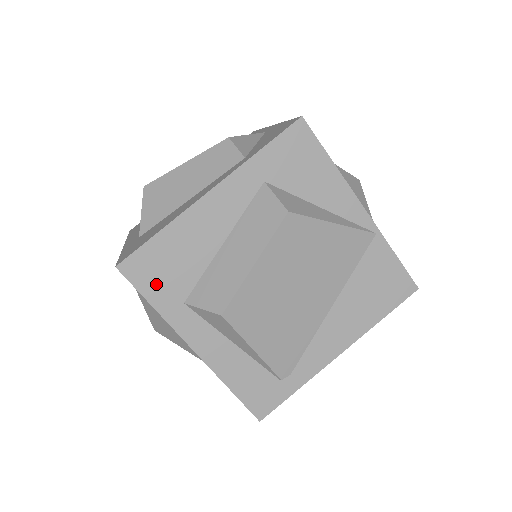
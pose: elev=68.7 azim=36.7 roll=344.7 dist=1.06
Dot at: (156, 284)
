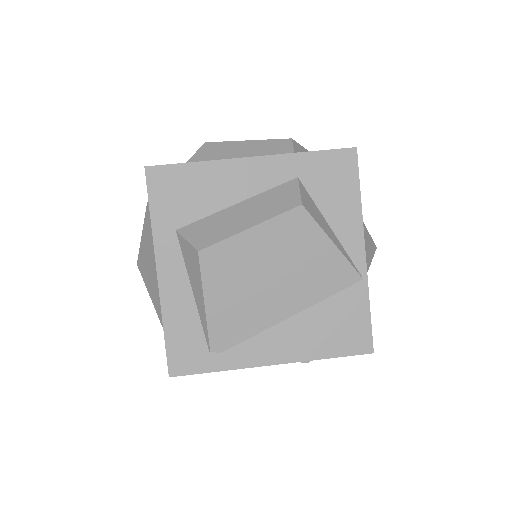
Dot at: (165, 200)
